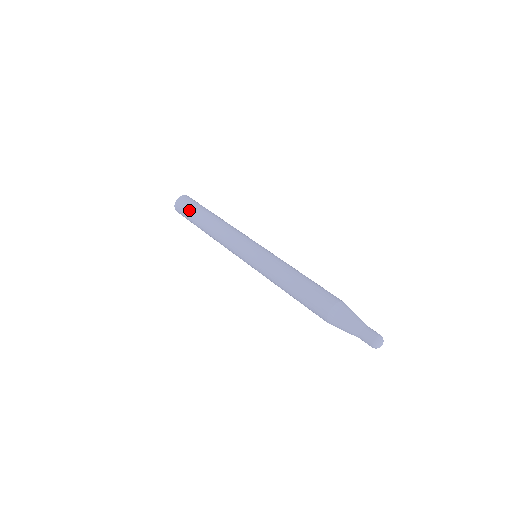
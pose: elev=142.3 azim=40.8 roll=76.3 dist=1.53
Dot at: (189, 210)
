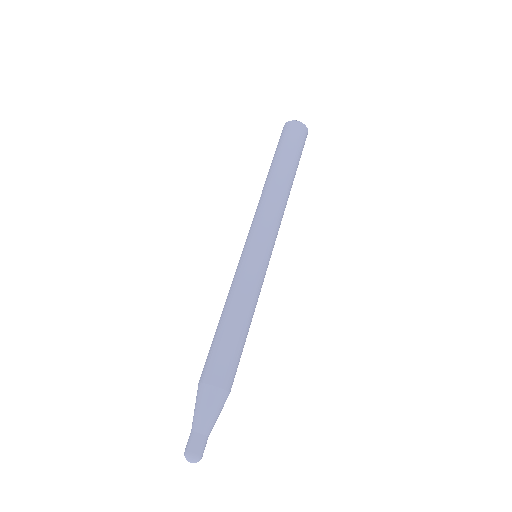
Dot at: (277, 146)
